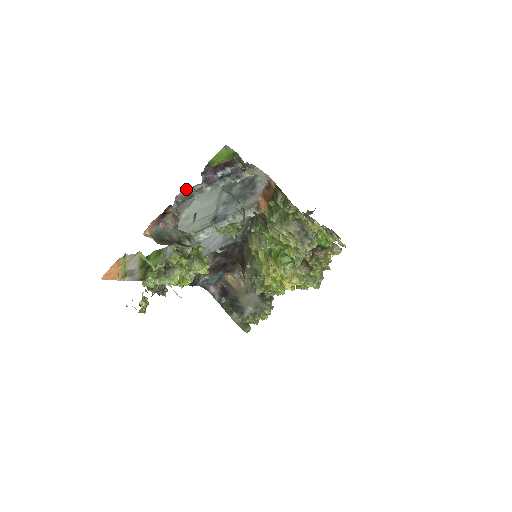
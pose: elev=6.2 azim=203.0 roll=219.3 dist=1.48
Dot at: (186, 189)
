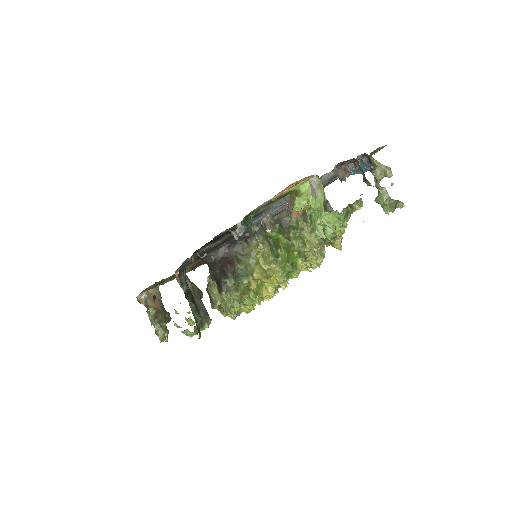
Dot at: (361, 155)
